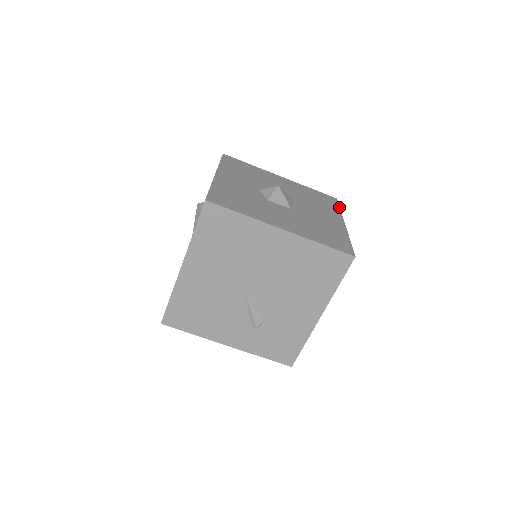
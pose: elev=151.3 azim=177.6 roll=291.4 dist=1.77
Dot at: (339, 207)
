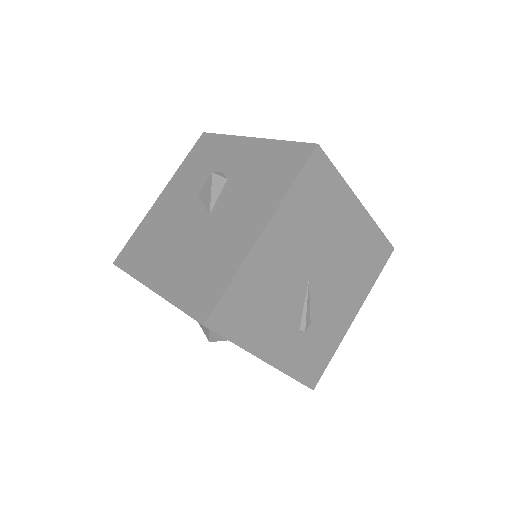
Dot at: occluded
